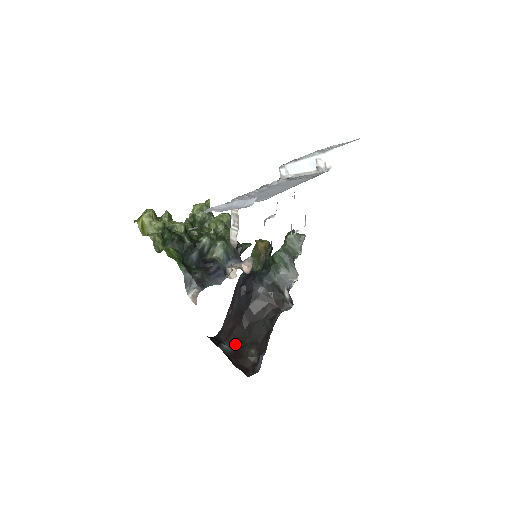
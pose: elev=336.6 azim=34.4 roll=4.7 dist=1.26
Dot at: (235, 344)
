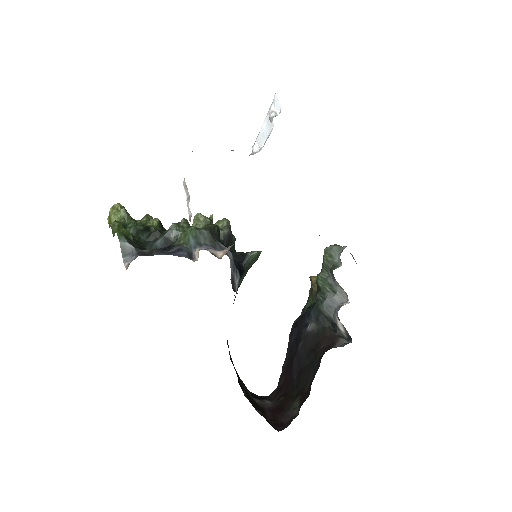
Dot at: (281, 399)
